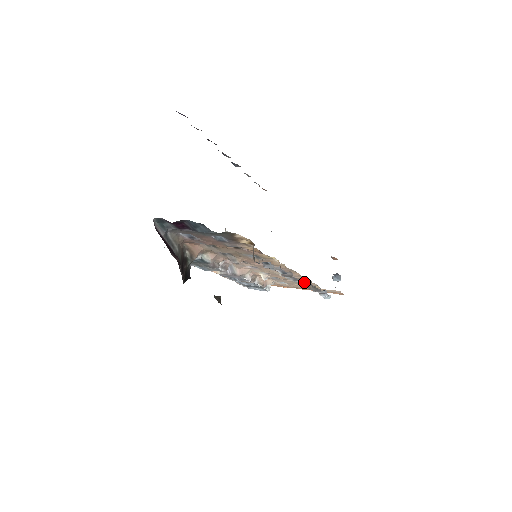
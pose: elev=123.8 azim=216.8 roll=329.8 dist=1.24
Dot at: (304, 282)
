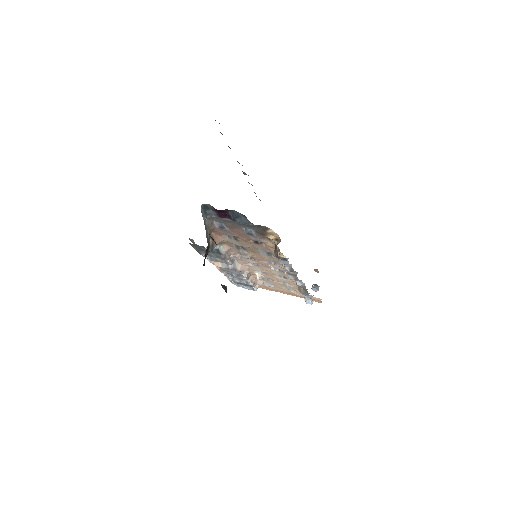
Dot at: (300, 284)
